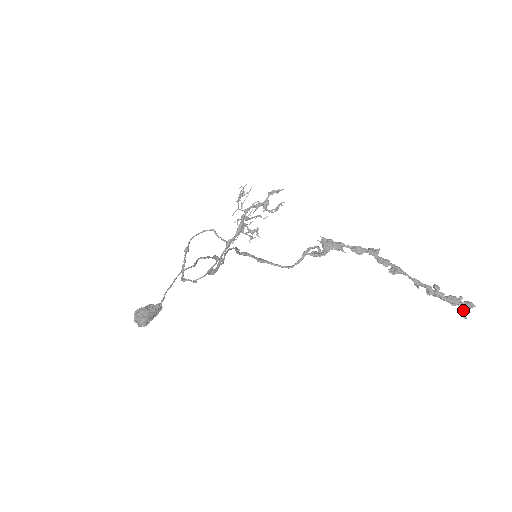
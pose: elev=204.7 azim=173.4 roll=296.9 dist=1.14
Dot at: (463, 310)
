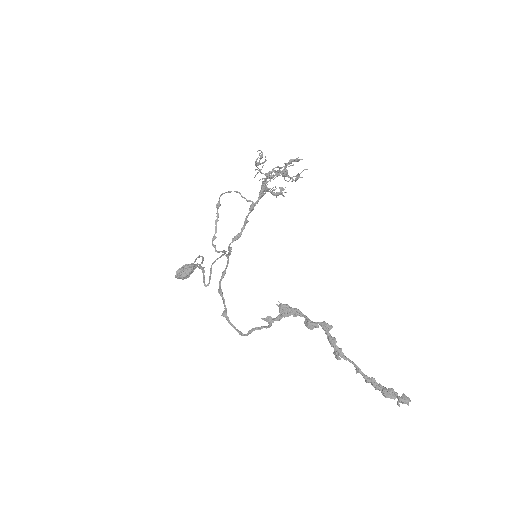
Dot at: (398, 401)
